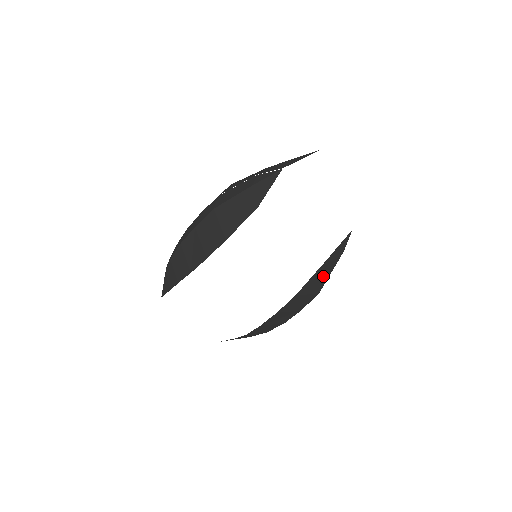
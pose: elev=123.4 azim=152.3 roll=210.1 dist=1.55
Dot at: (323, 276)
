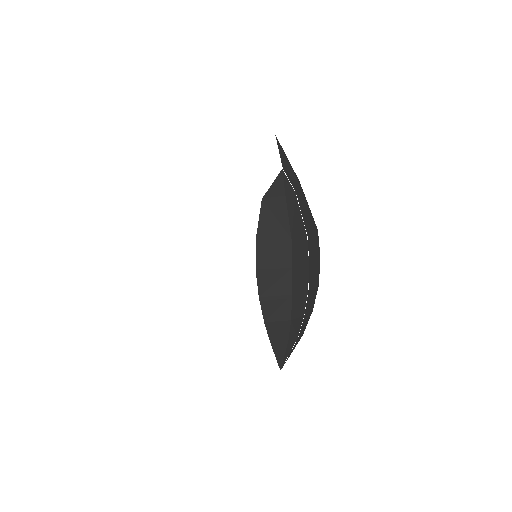
Dot at: (277, 216)
